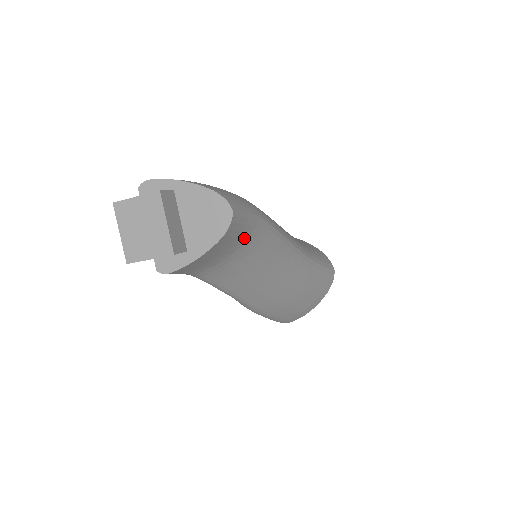
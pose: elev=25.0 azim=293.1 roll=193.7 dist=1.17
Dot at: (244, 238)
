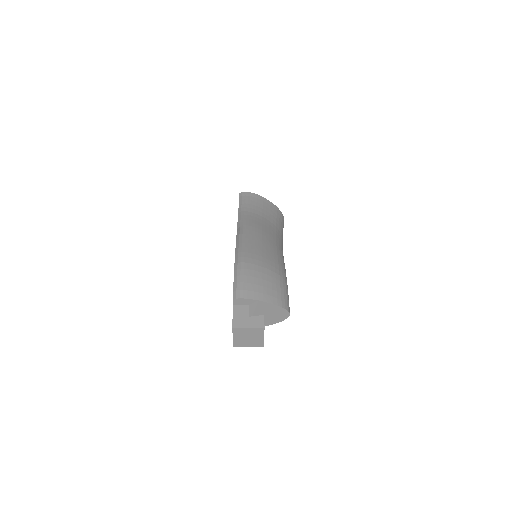
Dot at: occluded
